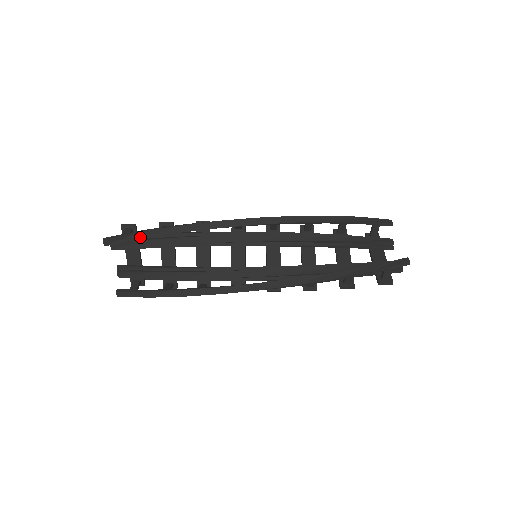
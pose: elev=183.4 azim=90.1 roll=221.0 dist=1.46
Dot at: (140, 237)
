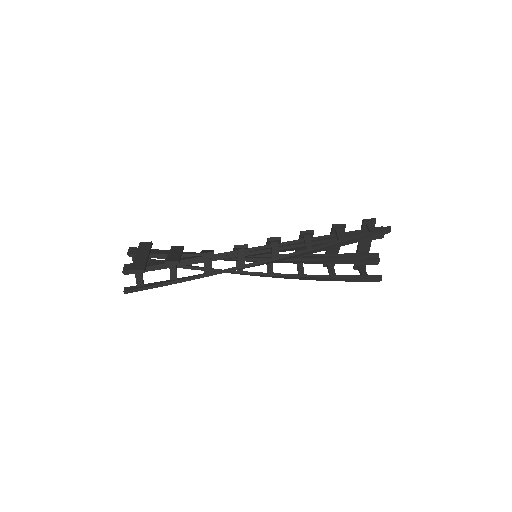
Dot at: (155, 286)
